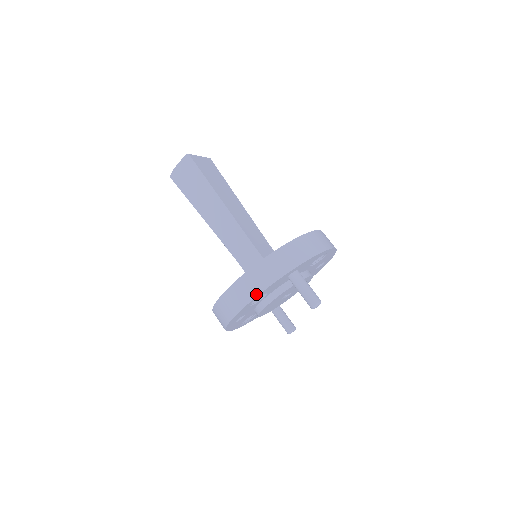
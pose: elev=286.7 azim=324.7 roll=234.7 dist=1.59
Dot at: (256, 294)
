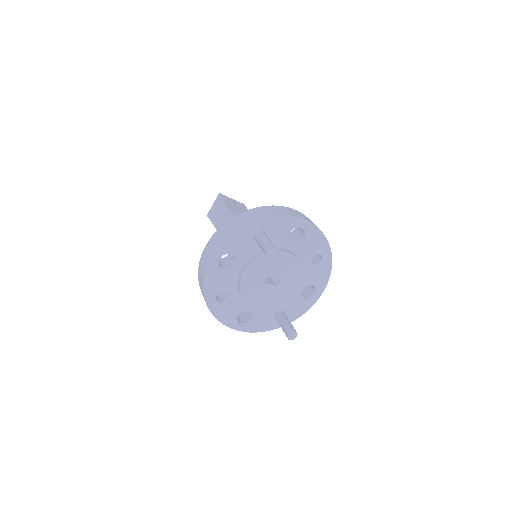
Dot at: (217, 246)
